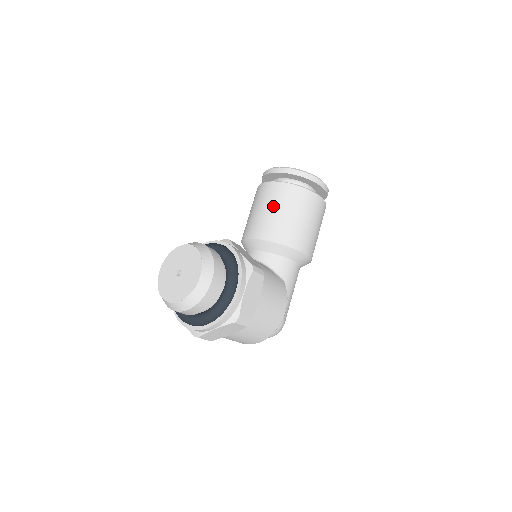
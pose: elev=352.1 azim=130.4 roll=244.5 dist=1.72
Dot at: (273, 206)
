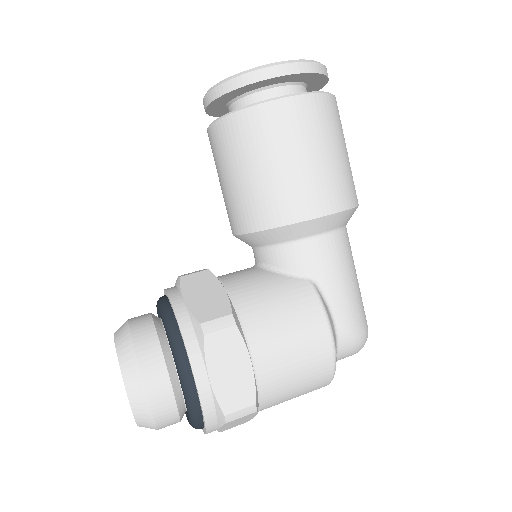
Dot at: (225, 171)
